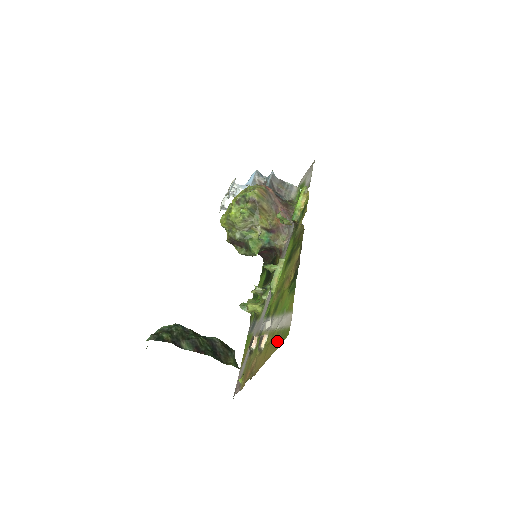
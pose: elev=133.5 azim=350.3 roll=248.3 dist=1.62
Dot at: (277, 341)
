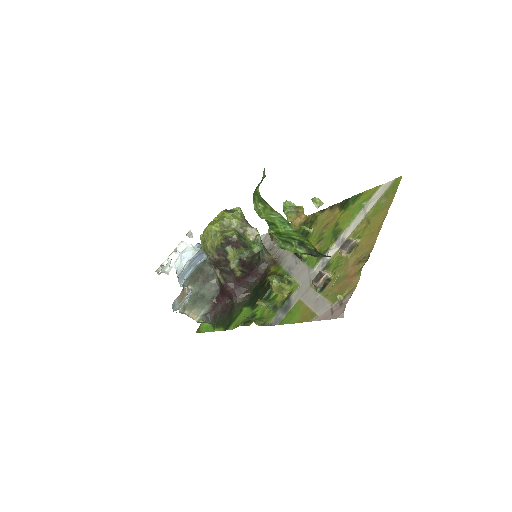
Dot at: (384, 203)
